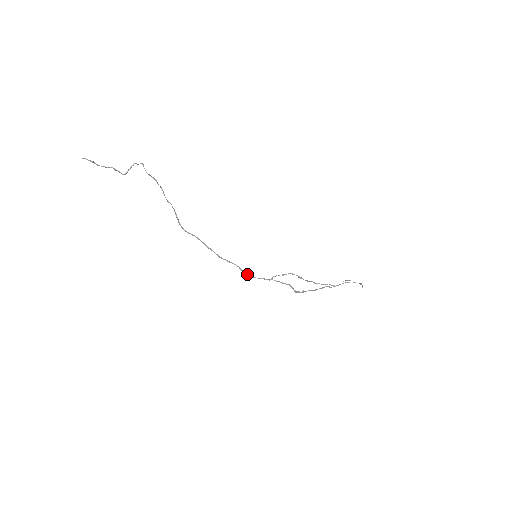
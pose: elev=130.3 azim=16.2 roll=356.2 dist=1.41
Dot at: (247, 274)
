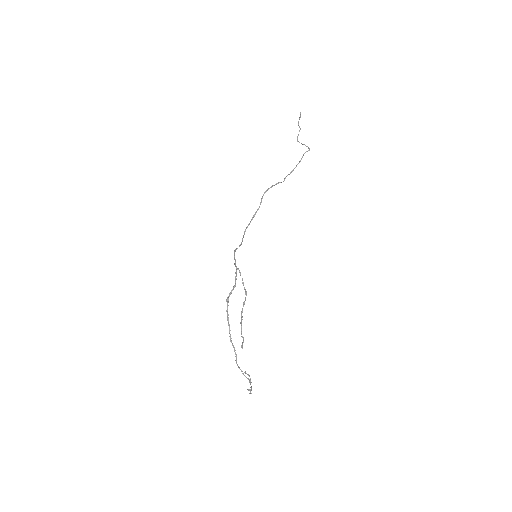
Dot at: occluded
